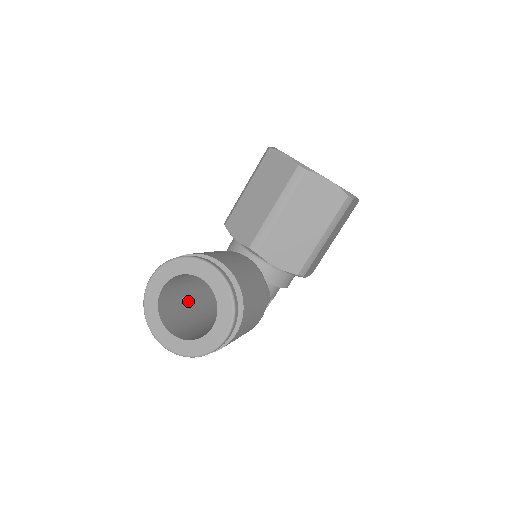
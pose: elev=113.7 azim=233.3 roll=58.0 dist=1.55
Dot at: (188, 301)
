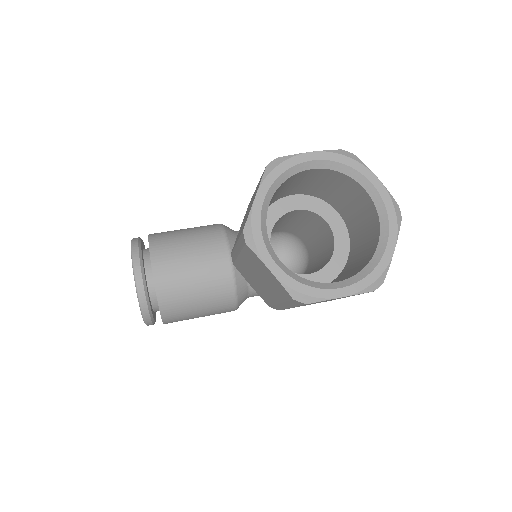
Dot at: occluded
